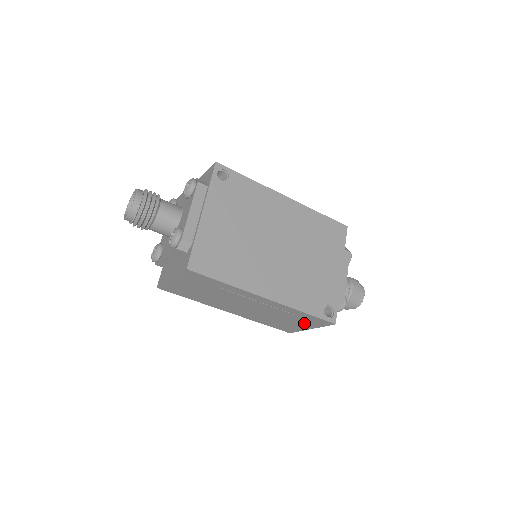
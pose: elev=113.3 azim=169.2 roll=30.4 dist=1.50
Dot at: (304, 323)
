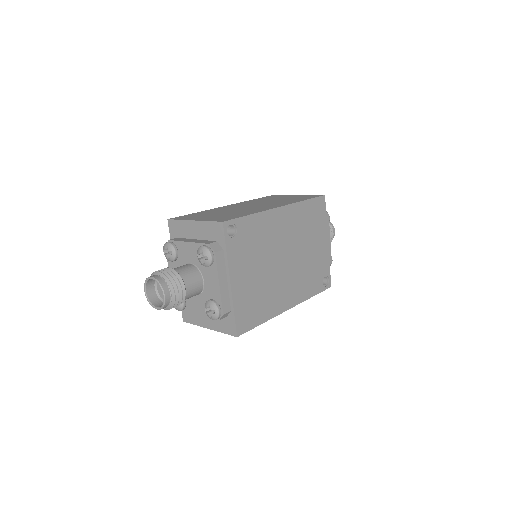
Dot at: occluded
